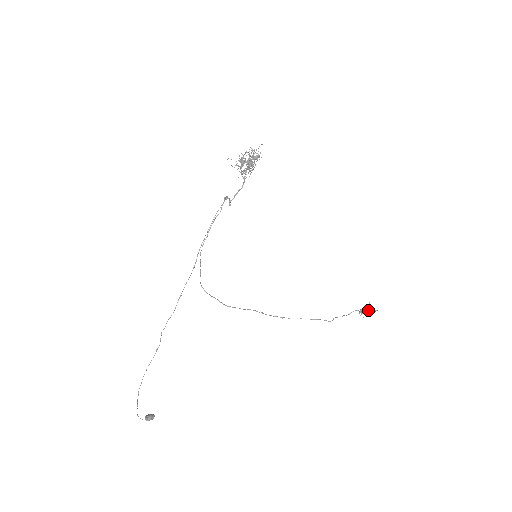
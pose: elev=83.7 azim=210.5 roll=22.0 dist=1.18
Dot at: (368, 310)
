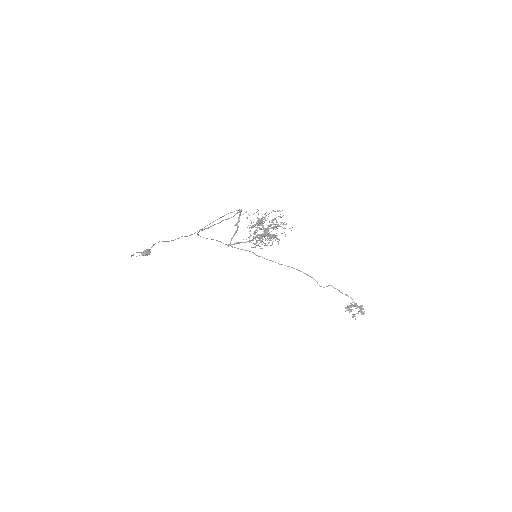
Dot at: occluded
